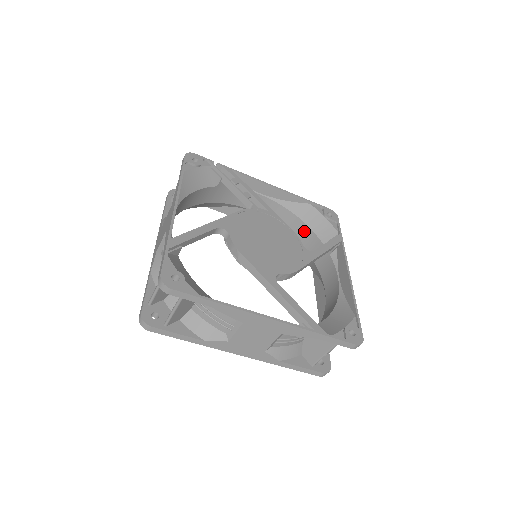
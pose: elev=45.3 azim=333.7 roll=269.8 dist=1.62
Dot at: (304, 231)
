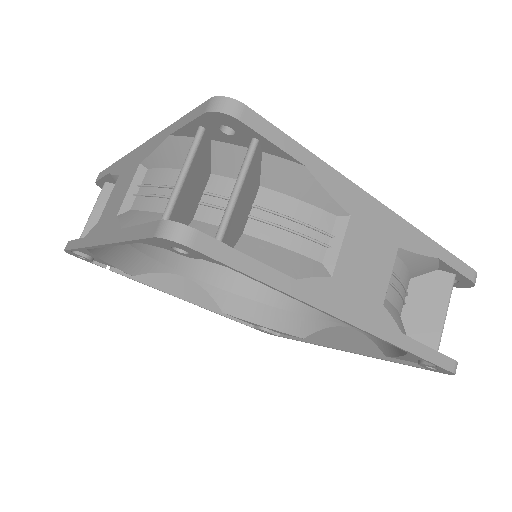
Dot at: occluded
